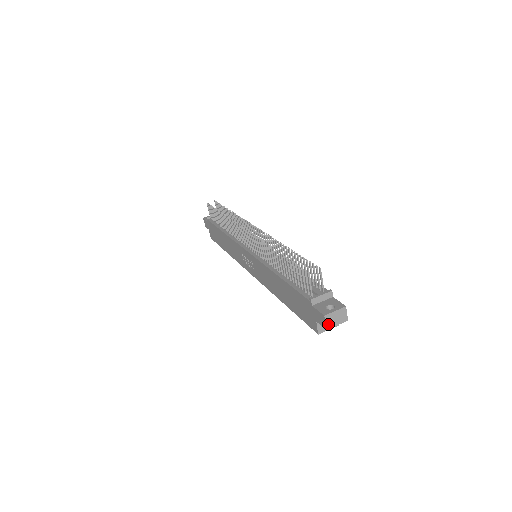
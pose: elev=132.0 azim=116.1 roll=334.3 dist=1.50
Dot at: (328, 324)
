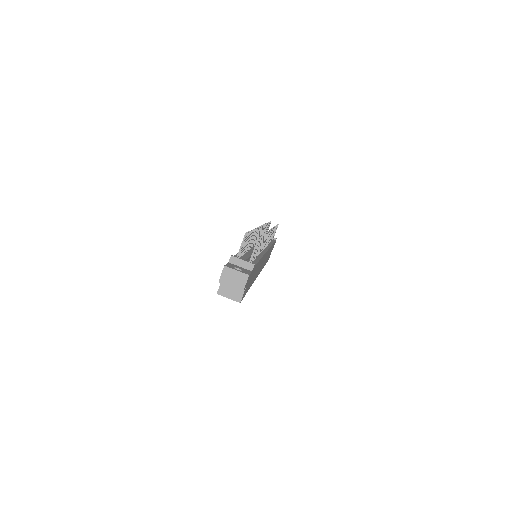
Dot at: (223, 277)
